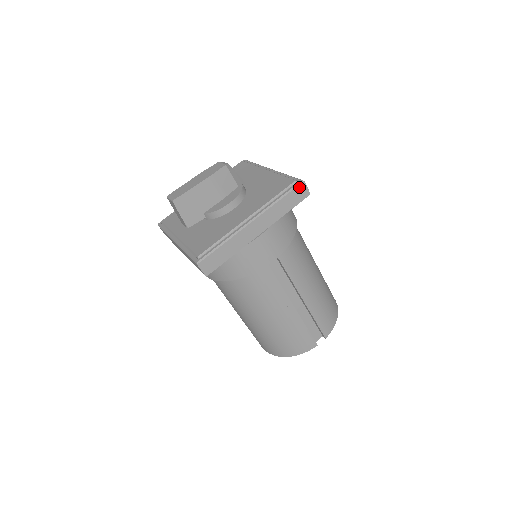
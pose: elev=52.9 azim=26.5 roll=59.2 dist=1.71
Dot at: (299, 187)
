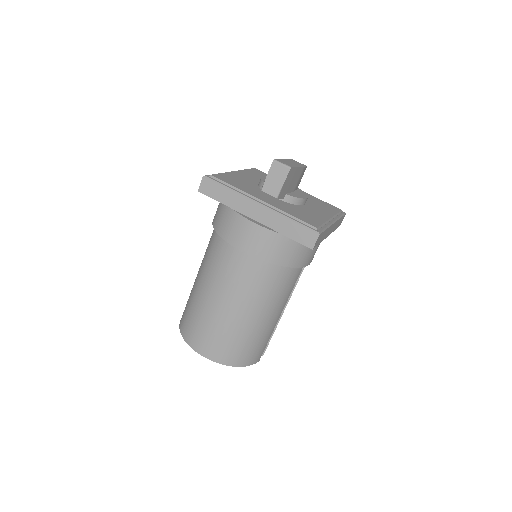
Dot at: occluded
